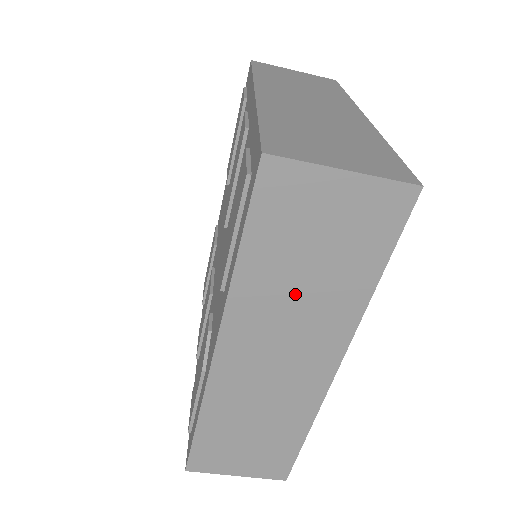
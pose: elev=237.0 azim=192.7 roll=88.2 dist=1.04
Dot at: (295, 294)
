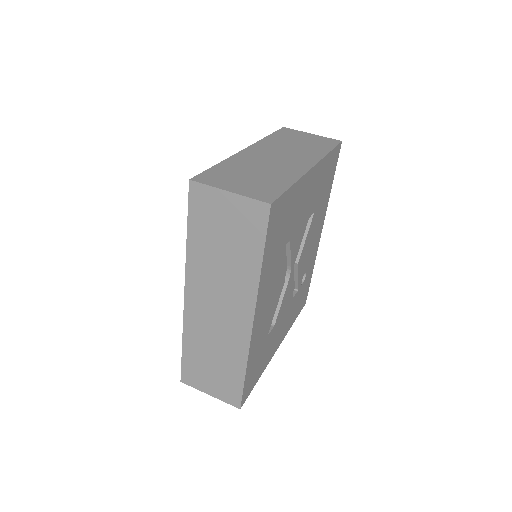
Dot at: (219, 264)
